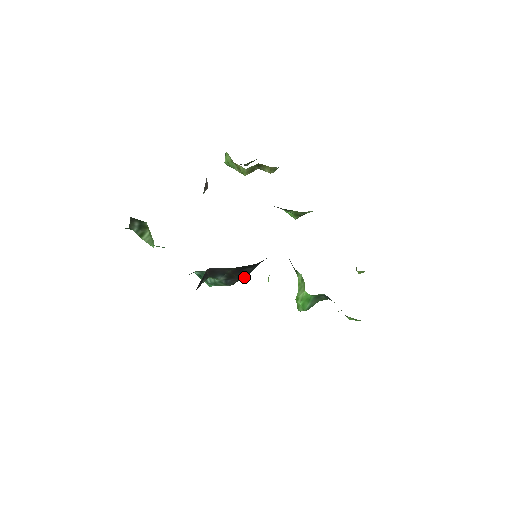
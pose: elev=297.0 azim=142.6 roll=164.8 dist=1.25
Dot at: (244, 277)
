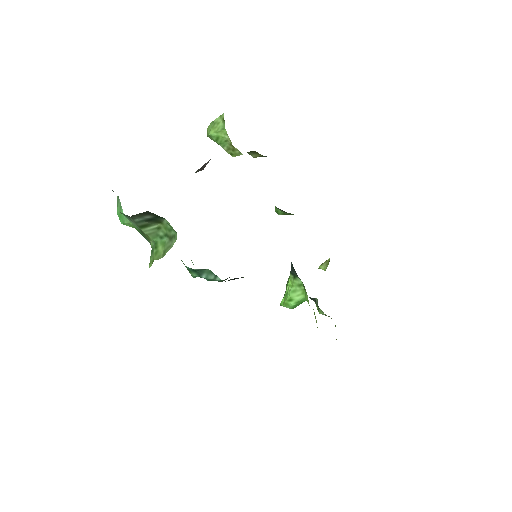
Dot at: occluded
